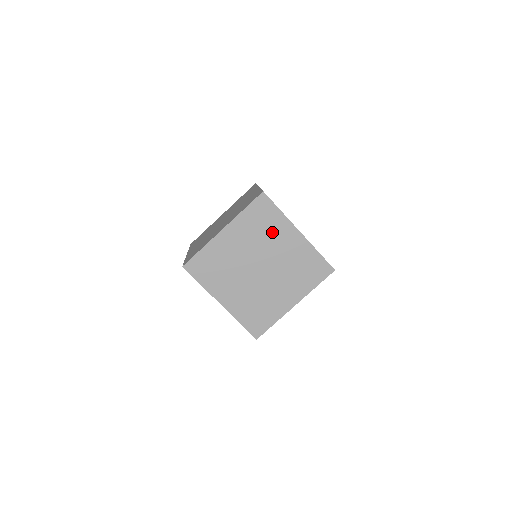
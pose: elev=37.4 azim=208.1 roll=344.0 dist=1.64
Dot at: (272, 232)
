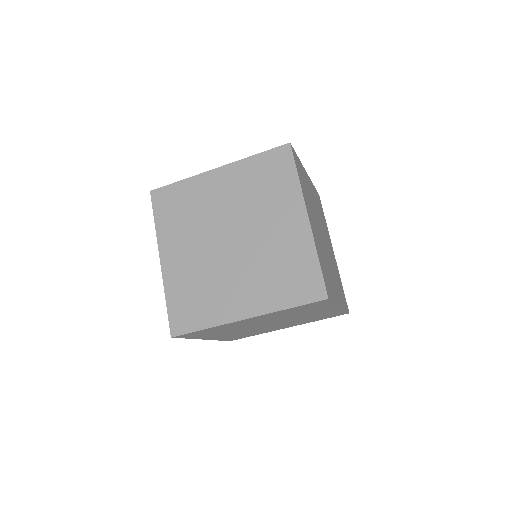
Dot at: (308, 311)
